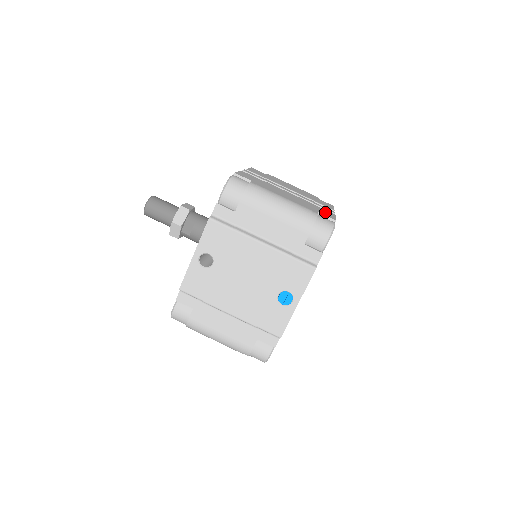
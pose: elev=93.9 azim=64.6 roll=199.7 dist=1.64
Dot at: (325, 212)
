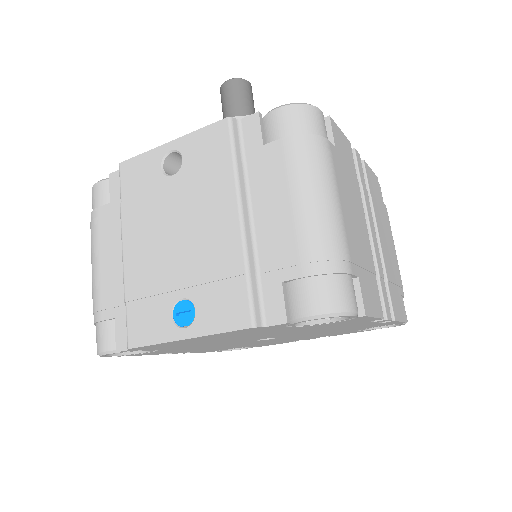
Dot at: (372, 295)
